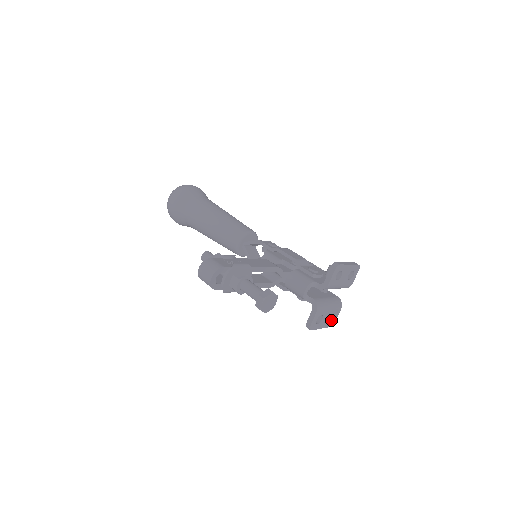
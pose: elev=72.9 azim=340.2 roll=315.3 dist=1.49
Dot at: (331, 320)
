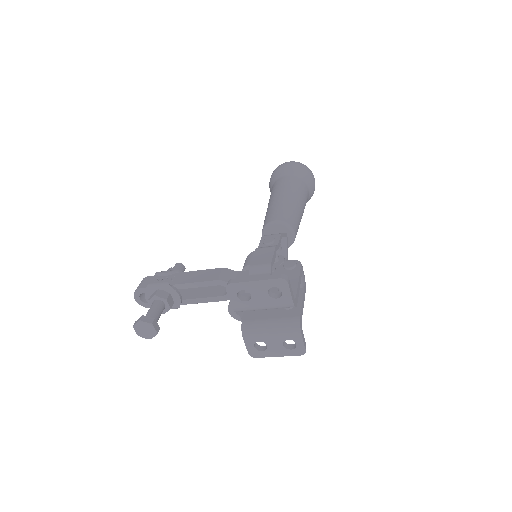
Dot at: (294, 347)
